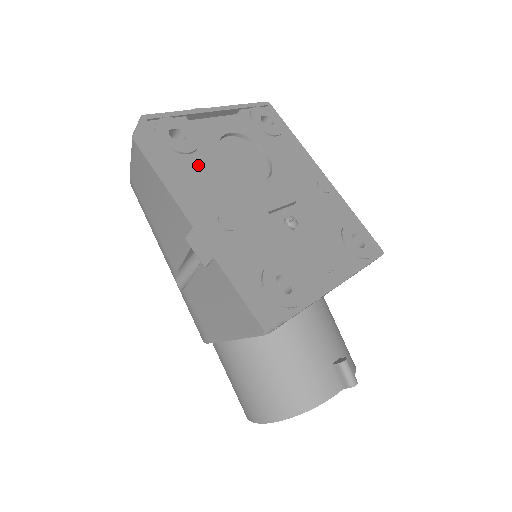
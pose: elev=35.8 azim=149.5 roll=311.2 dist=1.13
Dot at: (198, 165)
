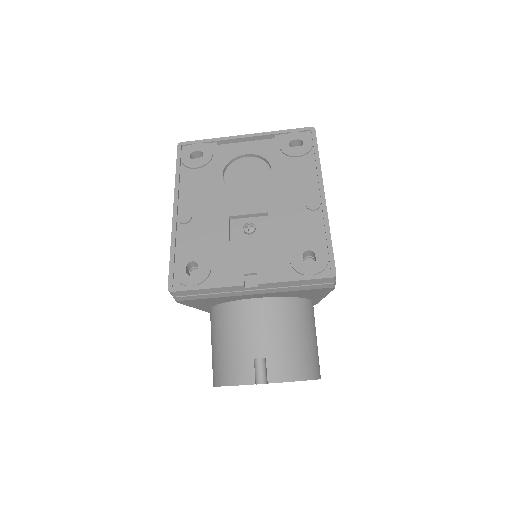
Dot at: (197, 177)
